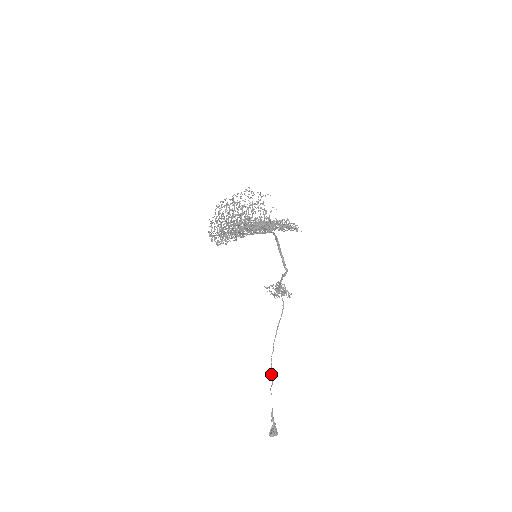
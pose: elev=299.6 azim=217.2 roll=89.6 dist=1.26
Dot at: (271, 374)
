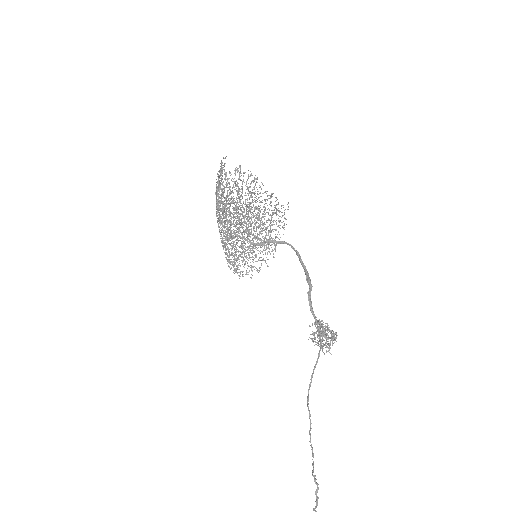
Dot at: occluded
